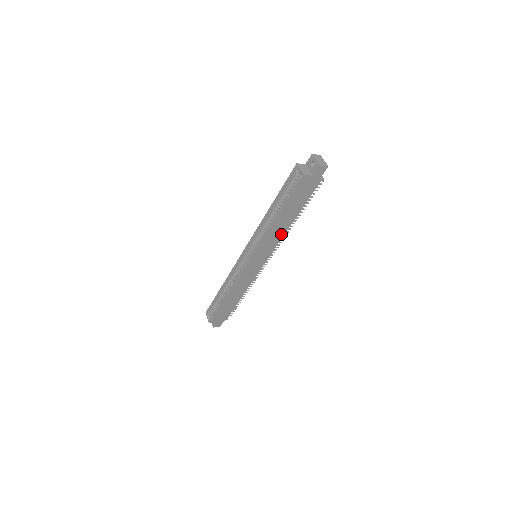
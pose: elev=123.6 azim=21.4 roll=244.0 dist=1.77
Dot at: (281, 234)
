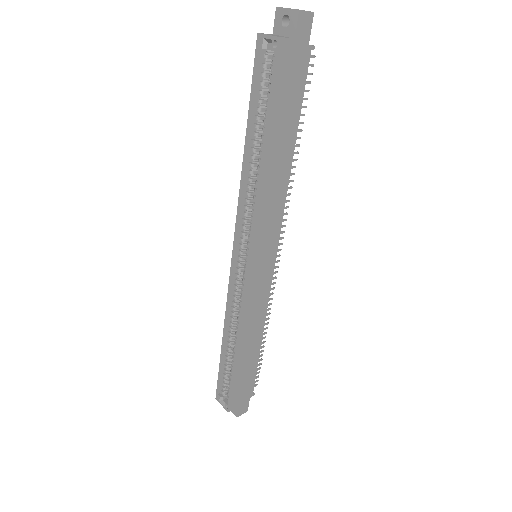
Dot at: (282, 192)
